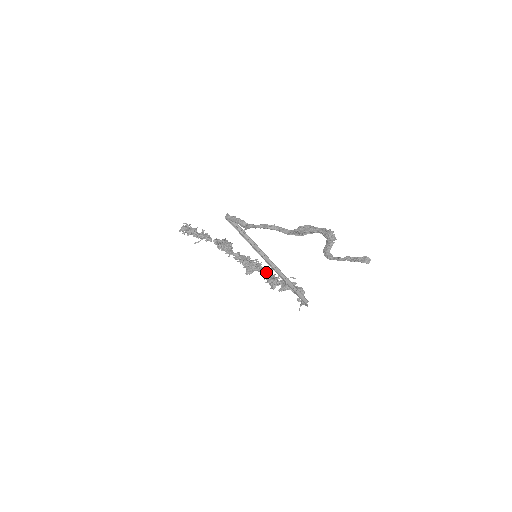
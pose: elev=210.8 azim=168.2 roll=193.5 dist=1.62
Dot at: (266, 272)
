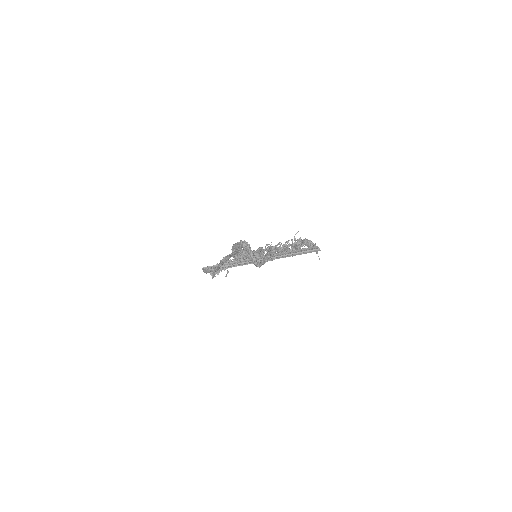
Dot at: (278, 249)
